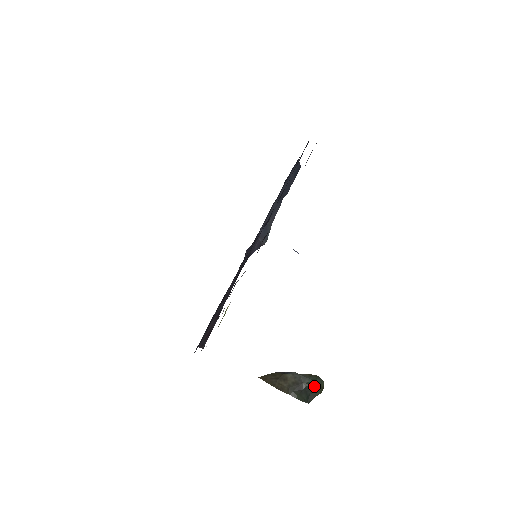
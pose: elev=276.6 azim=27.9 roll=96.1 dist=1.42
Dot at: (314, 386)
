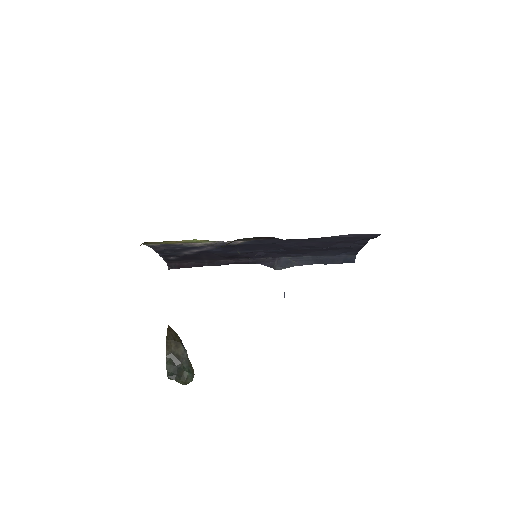
Dot at: (184, 373)
